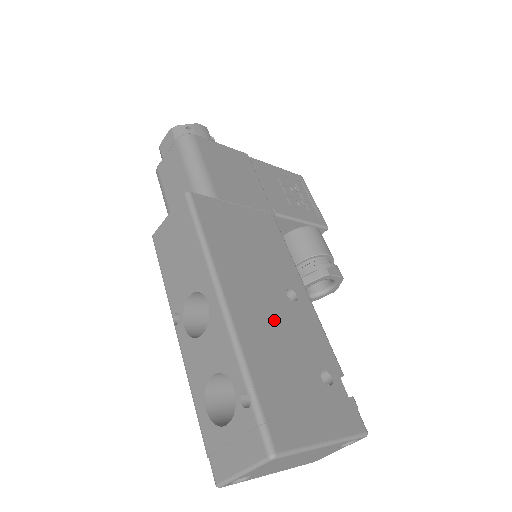
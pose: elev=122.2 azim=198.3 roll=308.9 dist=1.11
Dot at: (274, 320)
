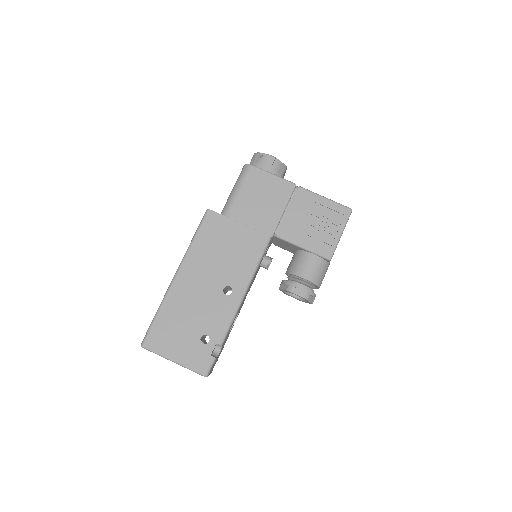
Dot at: (199, 297)
